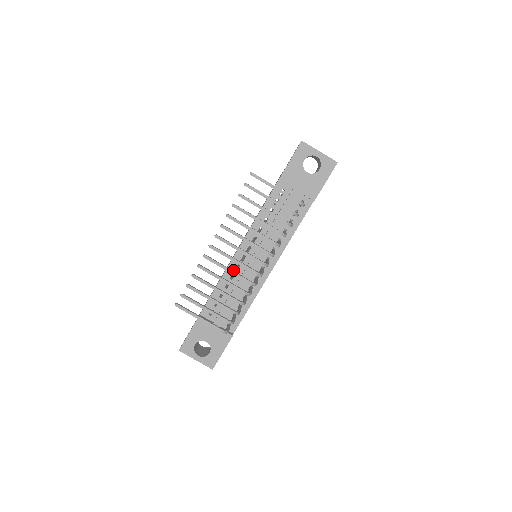
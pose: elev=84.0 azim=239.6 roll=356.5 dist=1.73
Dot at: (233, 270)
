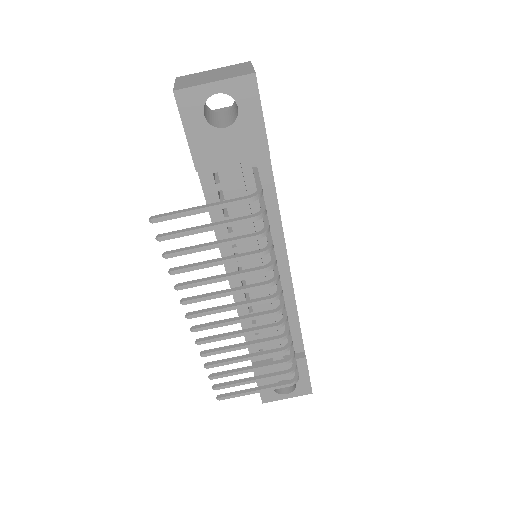
Dot at: occluded
